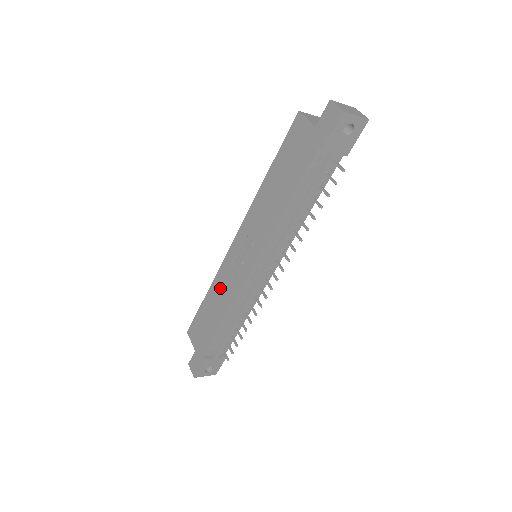
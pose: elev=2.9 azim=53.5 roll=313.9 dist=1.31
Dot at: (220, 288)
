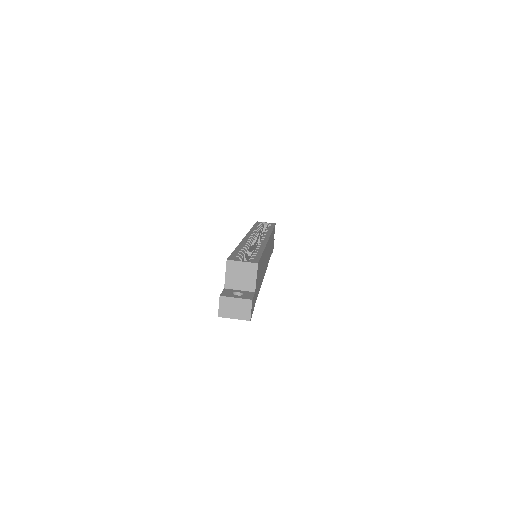
Dot at: occluded
